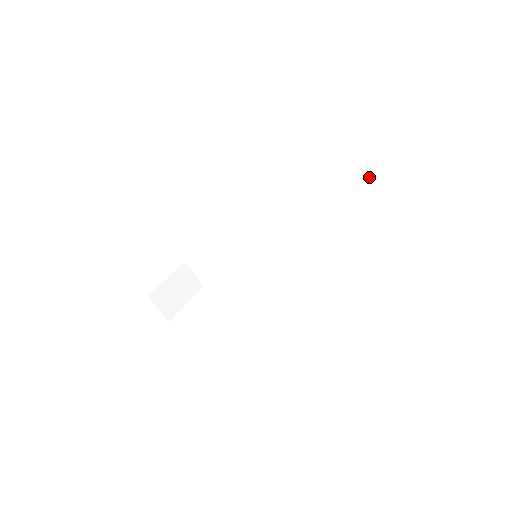
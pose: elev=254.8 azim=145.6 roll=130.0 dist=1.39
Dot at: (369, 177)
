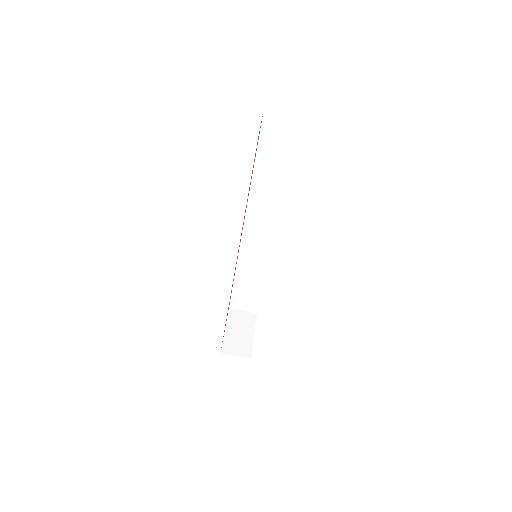
Dot at: (266, 132)
